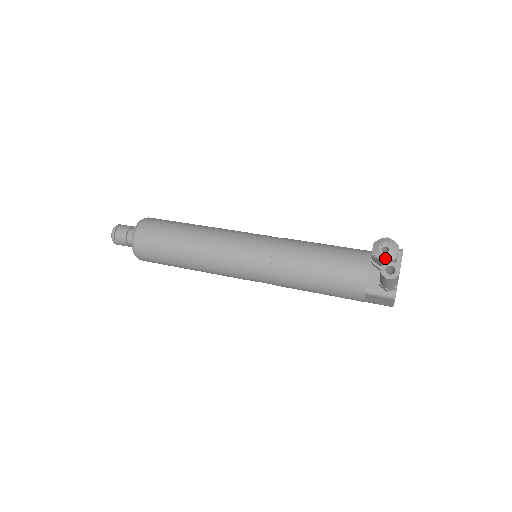
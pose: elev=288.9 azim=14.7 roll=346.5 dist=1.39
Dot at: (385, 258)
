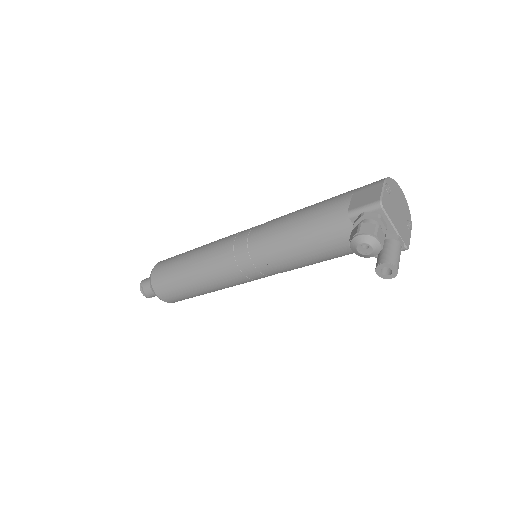
Dot at: (372, 256)
